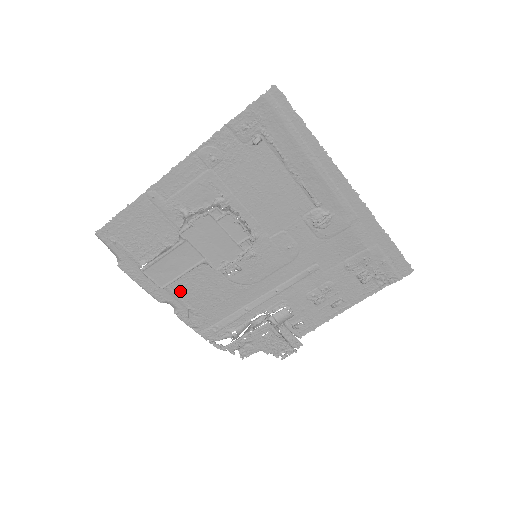
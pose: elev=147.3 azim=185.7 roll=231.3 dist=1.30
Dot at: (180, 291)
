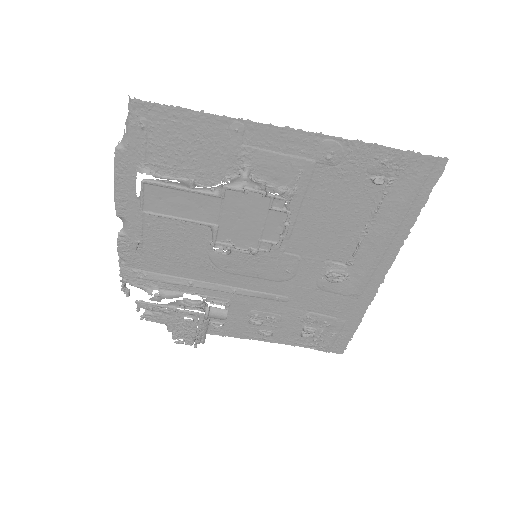
Dot at: (150, 222)
